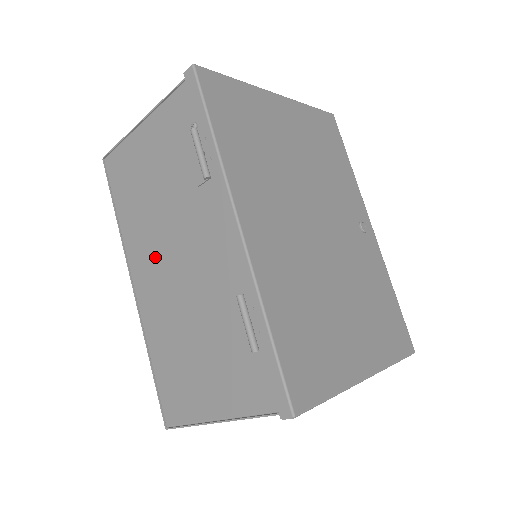
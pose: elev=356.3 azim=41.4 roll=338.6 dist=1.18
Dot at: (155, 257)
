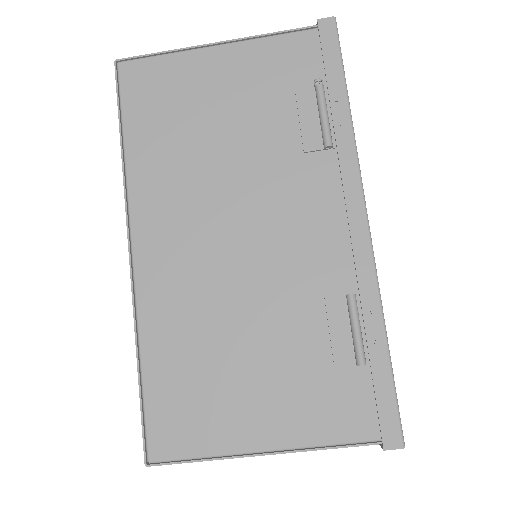
Dot at: (195, 219)
